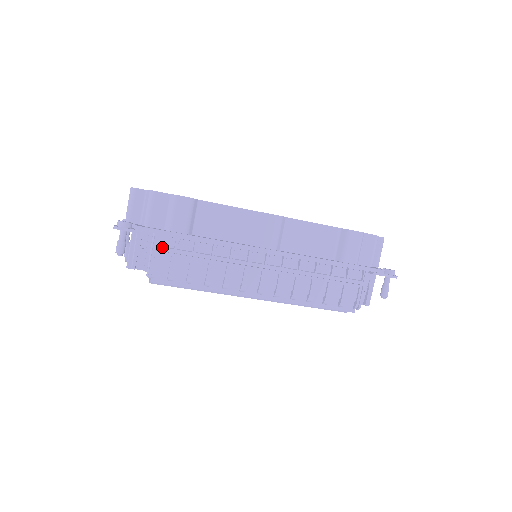
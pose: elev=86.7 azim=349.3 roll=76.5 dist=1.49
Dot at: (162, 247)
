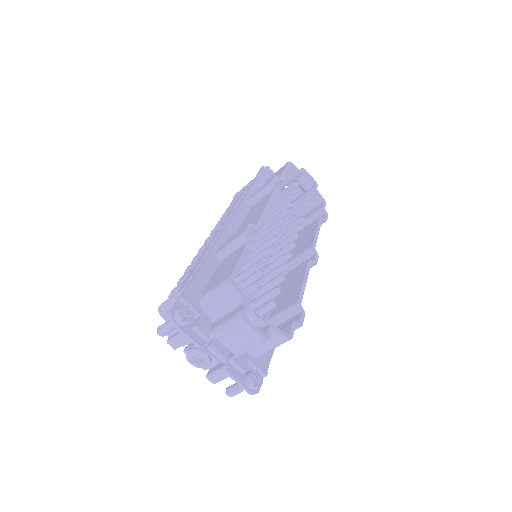
Dot at: occluded
